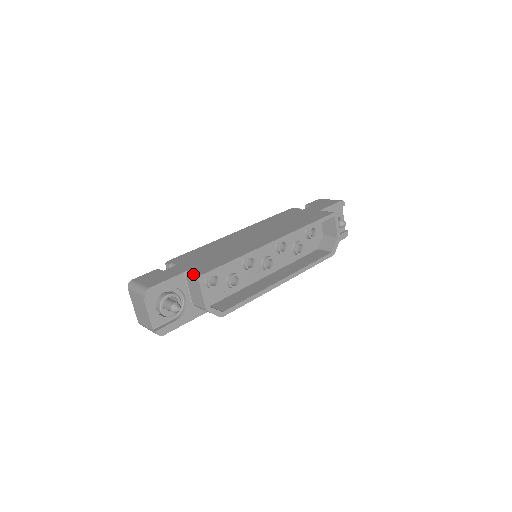
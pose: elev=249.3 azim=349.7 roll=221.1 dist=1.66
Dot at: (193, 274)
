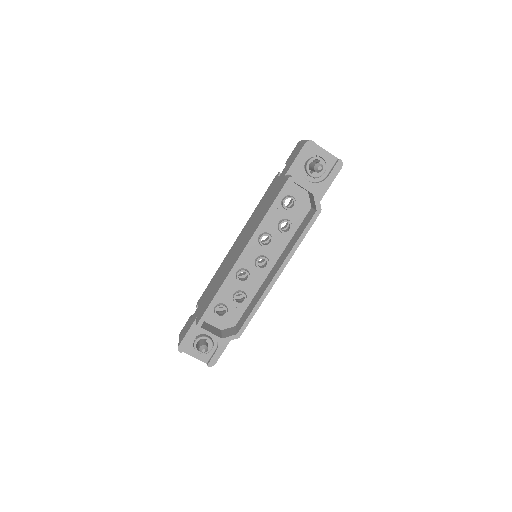
Dot at: occluded
